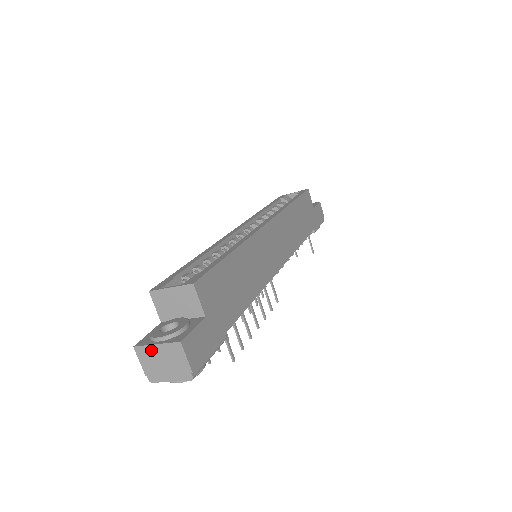
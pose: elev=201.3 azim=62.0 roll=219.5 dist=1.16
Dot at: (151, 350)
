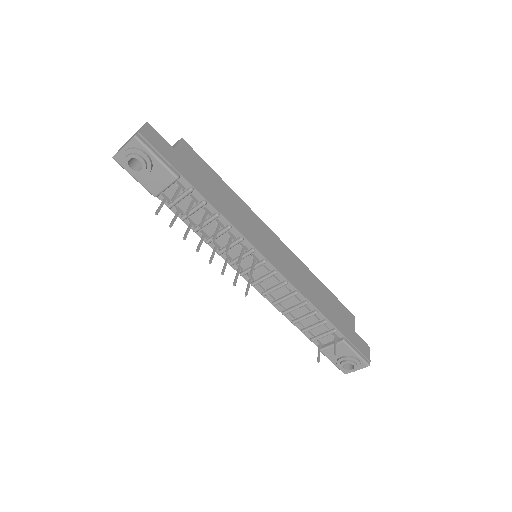
Dot at: (129, 139)
